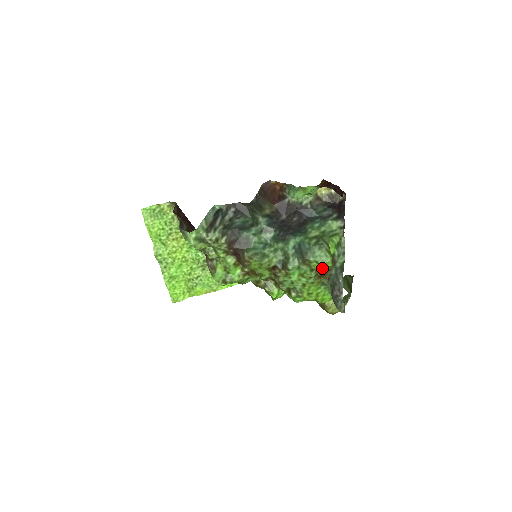
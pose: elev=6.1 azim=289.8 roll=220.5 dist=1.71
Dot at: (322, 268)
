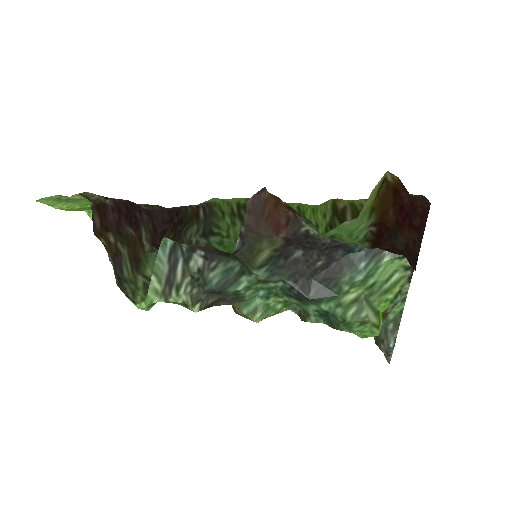
Dot at: occluded
